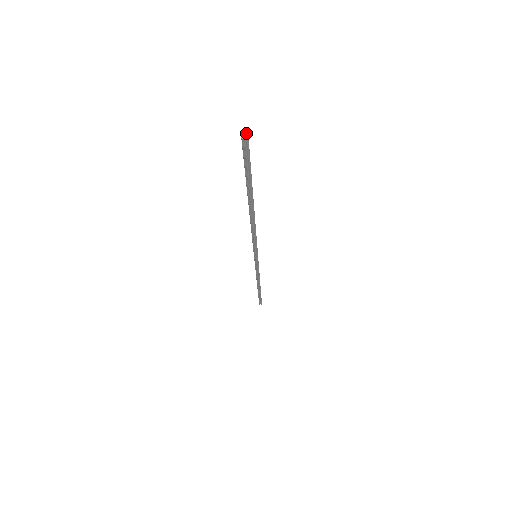
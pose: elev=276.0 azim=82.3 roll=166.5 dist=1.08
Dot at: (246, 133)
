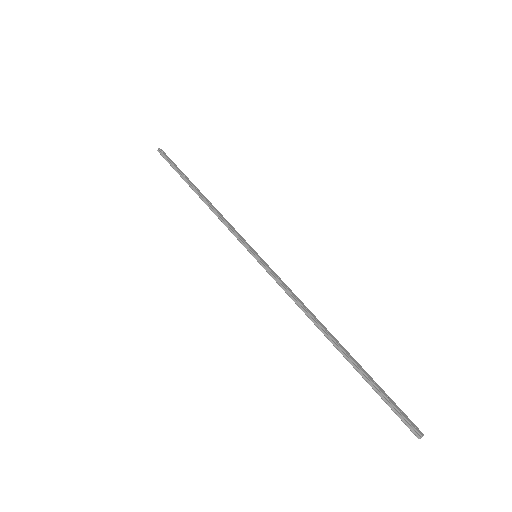
Dot at: occluded
